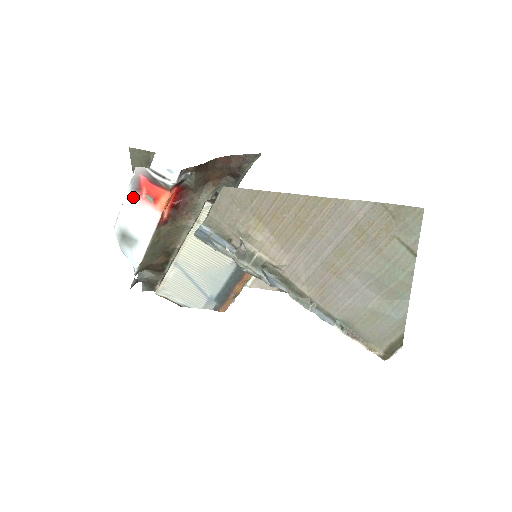
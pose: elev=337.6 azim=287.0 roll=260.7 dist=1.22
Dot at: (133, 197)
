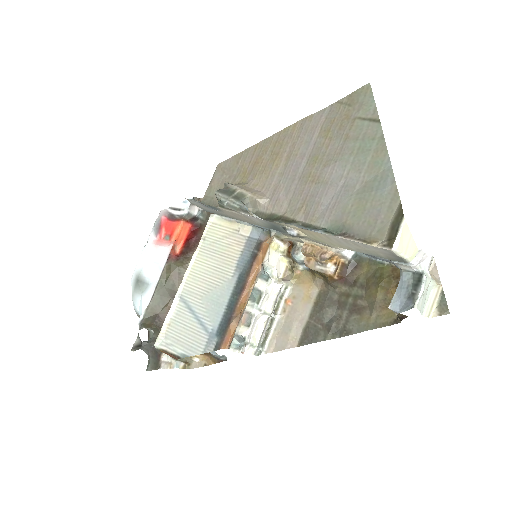
Dot at: (153, 240)
